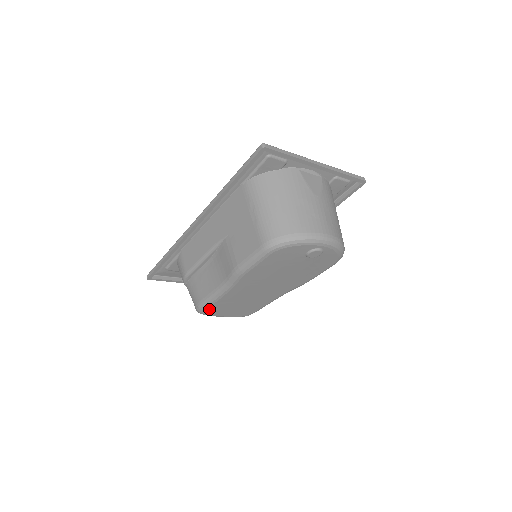
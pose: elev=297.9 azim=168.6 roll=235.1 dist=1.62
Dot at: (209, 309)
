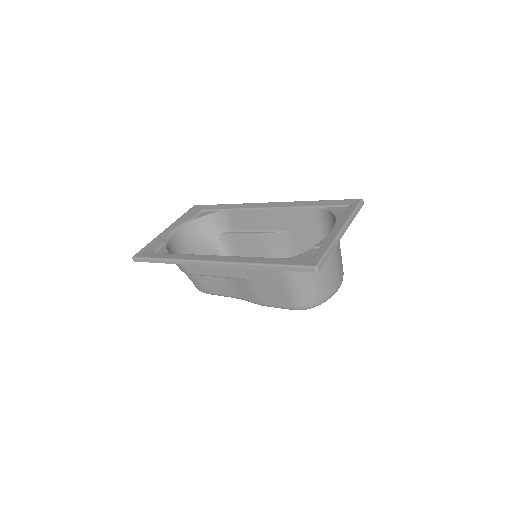
Dot at: occluded
